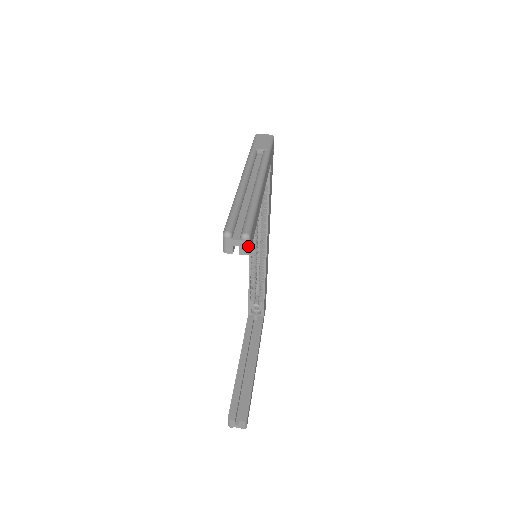
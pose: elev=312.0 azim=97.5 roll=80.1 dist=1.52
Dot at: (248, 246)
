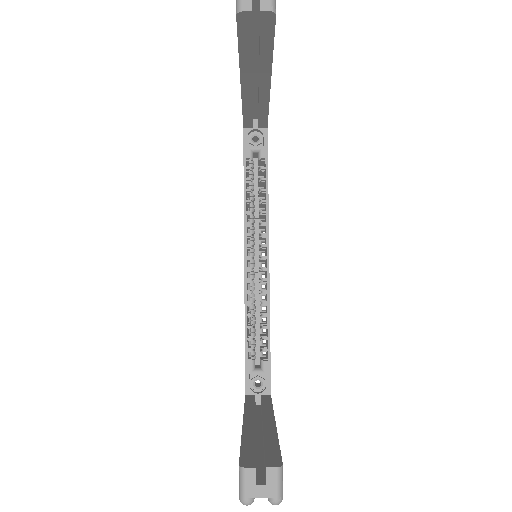
Dot at: out of frame
